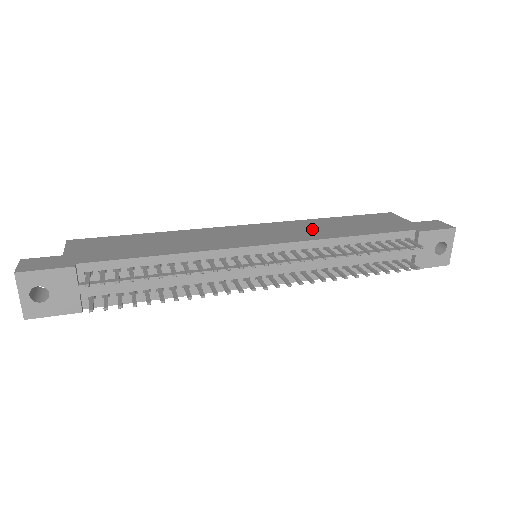
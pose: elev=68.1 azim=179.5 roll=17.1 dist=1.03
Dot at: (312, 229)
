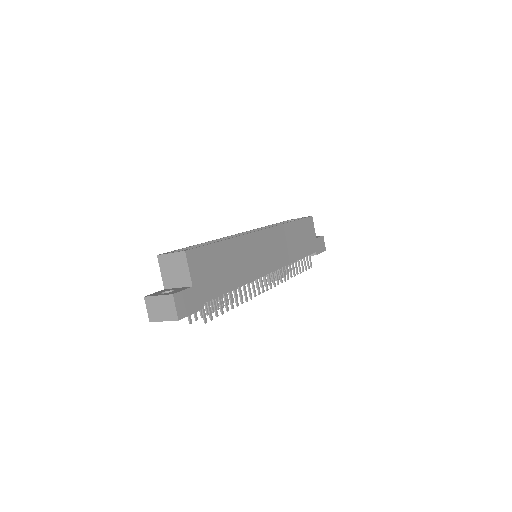
Dot at: (287, 245)
